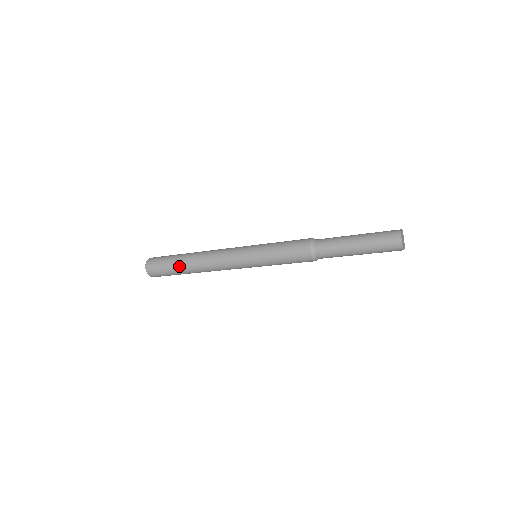
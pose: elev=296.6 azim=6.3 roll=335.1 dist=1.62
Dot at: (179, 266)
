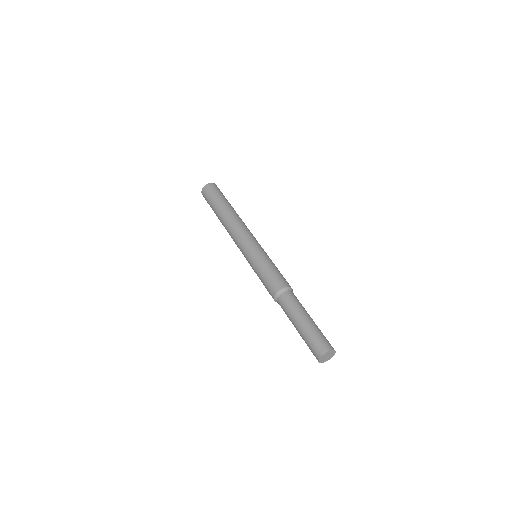
Dot at: (220, 205)
